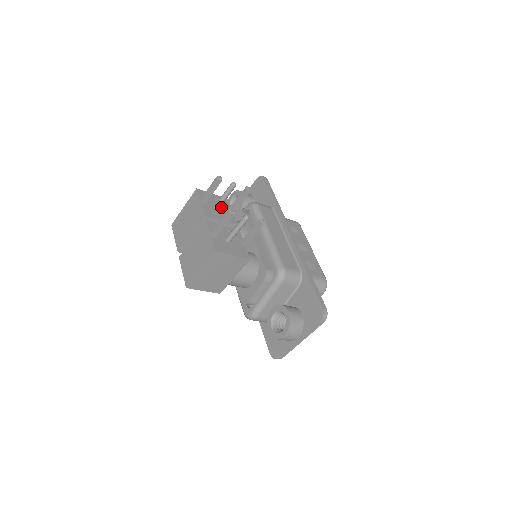
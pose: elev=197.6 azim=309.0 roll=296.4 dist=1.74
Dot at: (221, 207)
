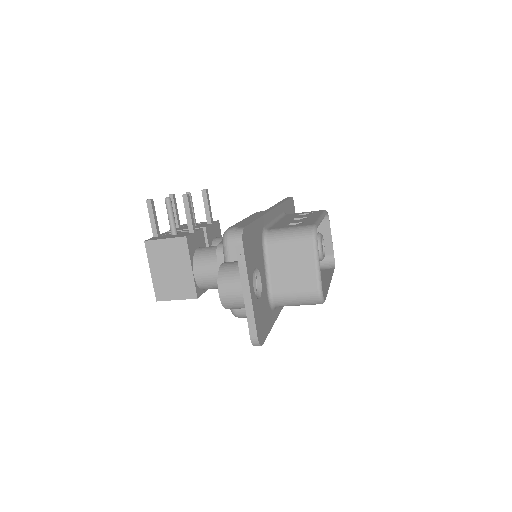
Dot at: (200, 225)
